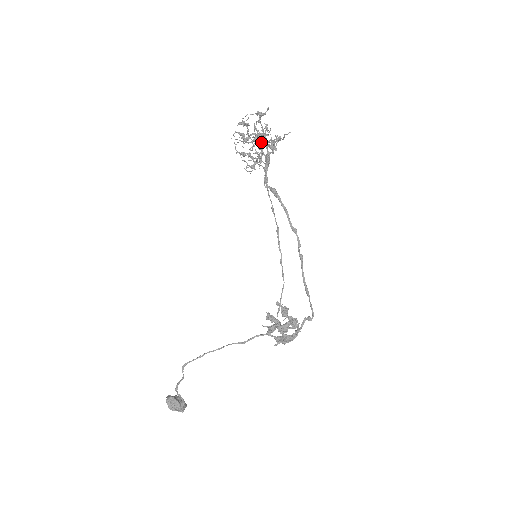
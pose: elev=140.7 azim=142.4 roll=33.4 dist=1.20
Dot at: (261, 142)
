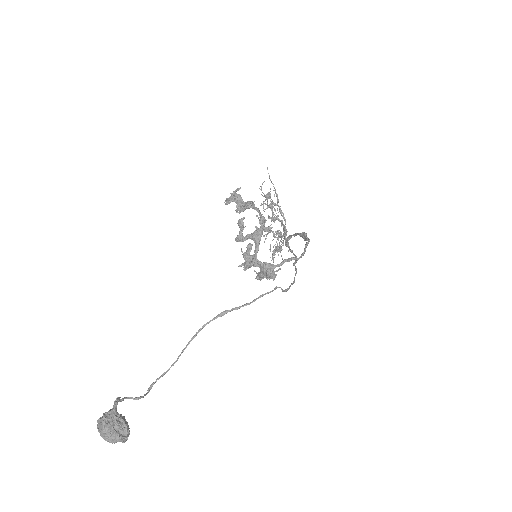
Dot at: (263, 204)
